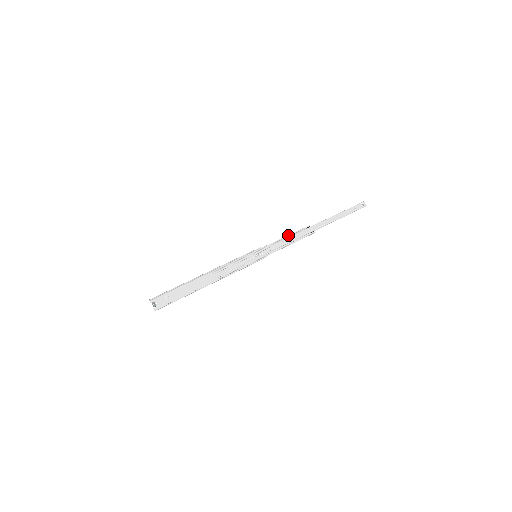
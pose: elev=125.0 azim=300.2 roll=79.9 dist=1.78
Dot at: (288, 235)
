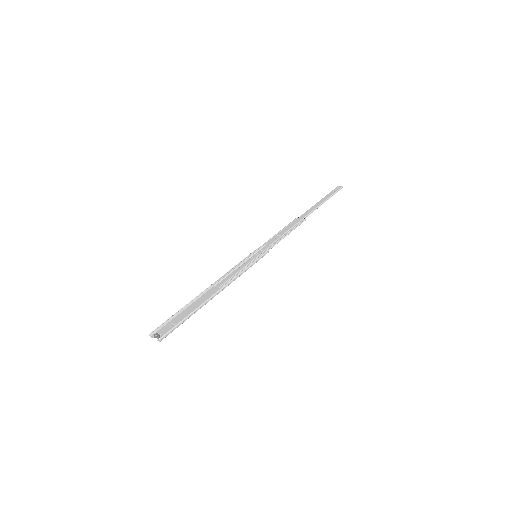
Dot at: (280, 230)
